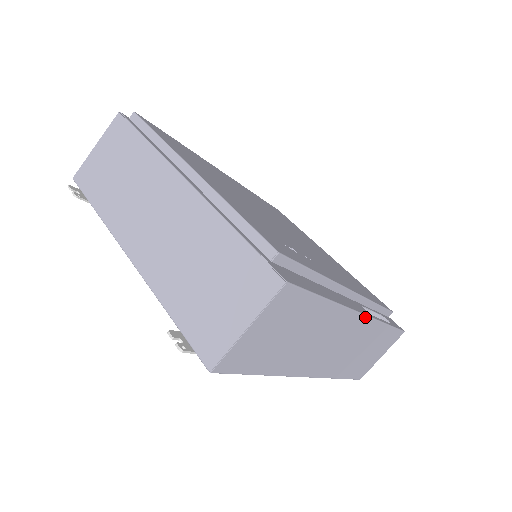
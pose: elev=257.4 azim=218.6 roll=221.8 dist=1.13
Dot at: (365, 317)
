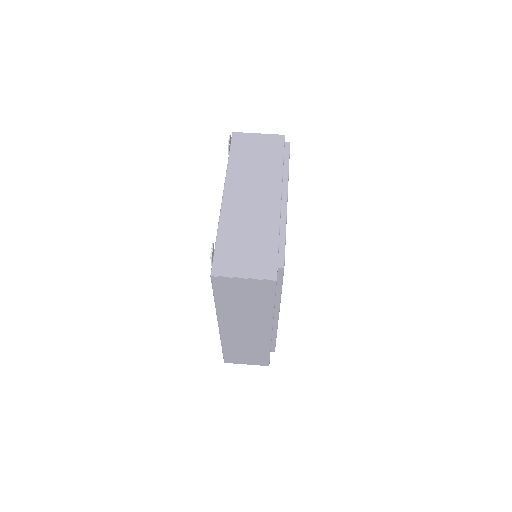
Dot at: (271, 333)
